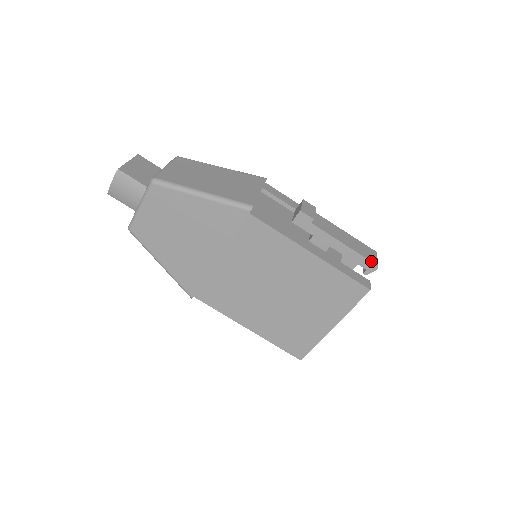
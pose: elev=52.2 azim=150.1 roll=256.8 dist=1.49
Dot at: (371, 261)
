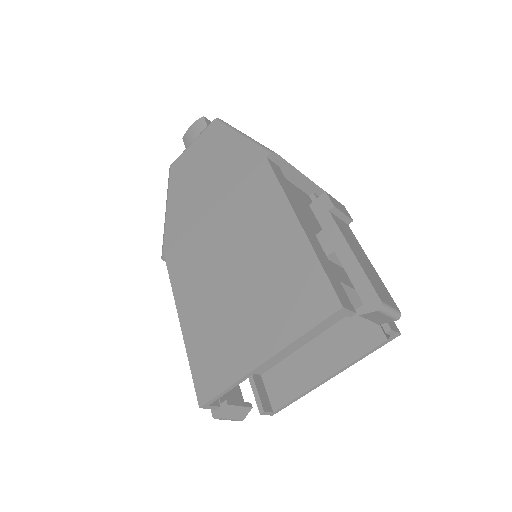
Dot at: (376, 292)
